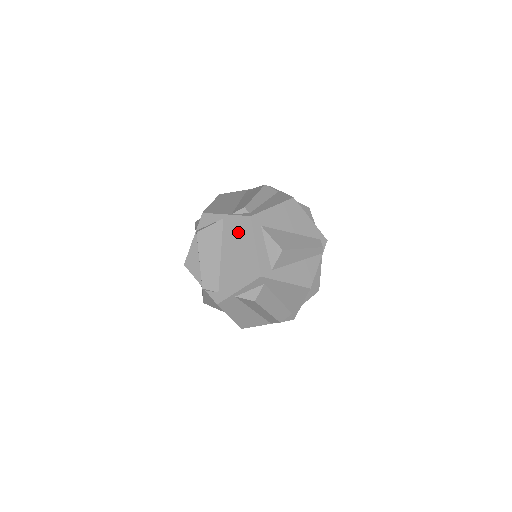
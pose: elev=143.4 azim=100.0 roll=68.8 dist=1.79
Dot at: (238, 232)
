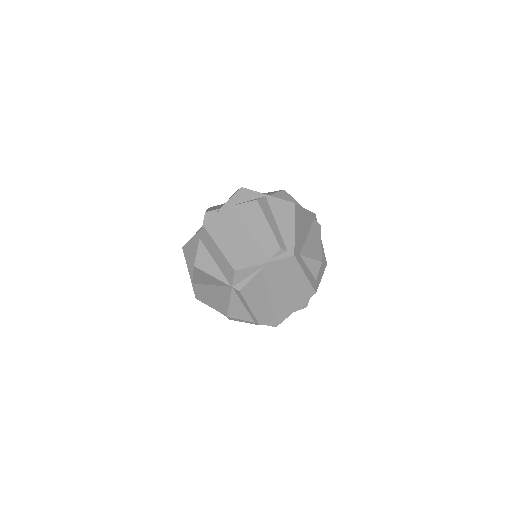
Dot at: (284, 272)
